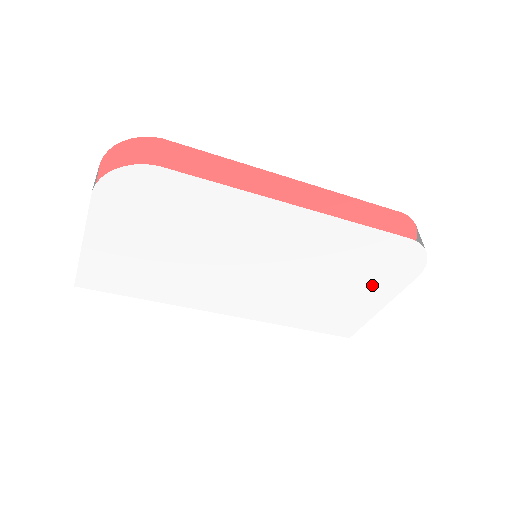
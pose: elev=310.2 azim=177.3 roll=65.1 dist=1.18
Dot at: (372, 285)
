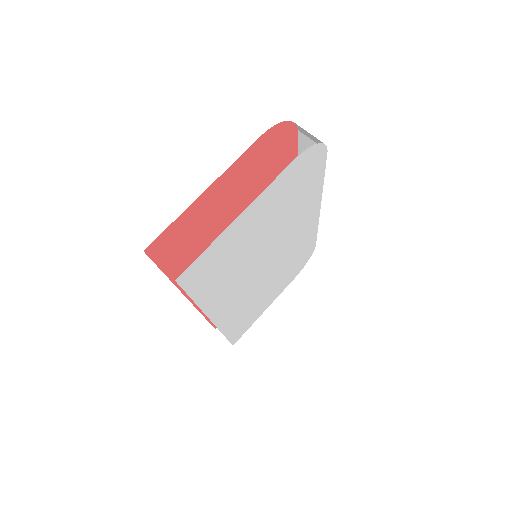
Dot at: (280, 286)
